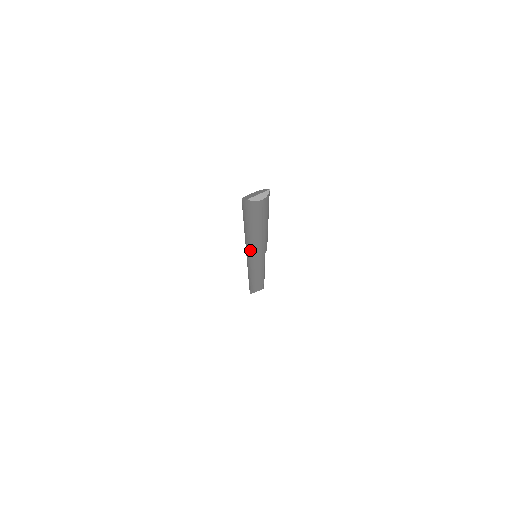
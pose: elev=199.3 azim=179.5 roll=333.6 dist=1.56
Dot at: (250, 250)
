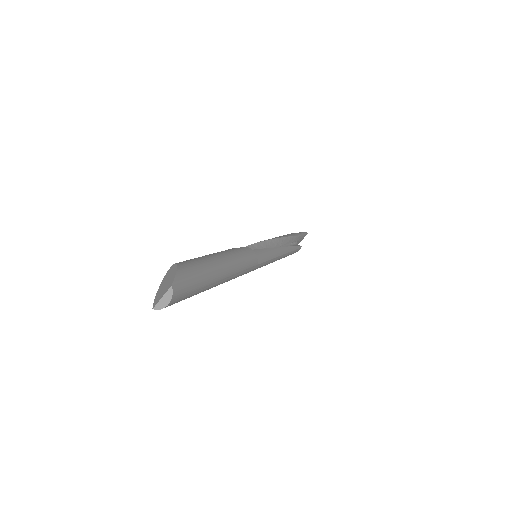
Dot at: occluded
